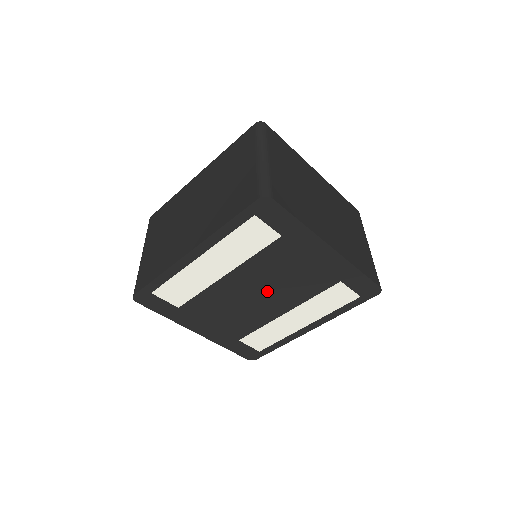
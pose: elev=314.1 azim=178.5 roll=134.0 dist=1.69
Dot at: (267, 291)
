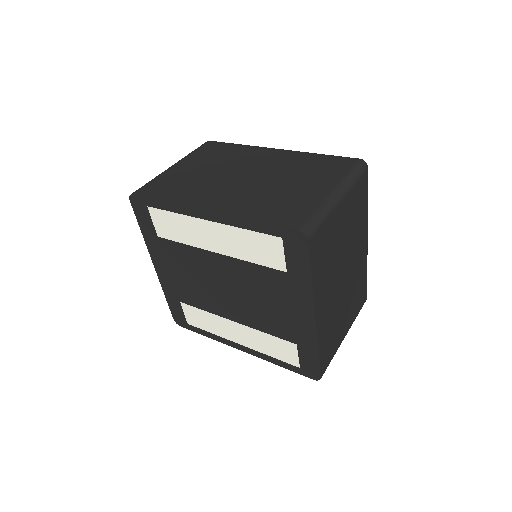
Dot at: (236, 294)
